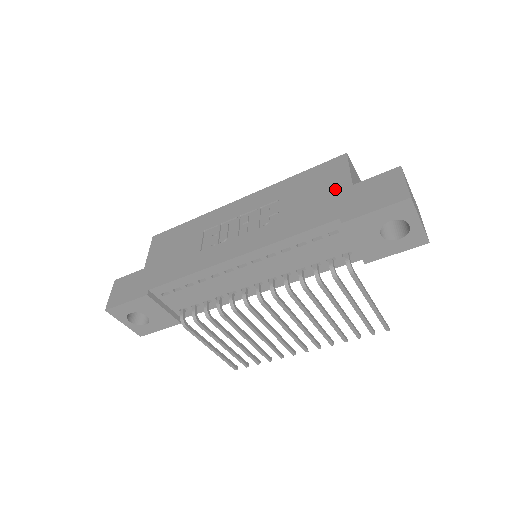
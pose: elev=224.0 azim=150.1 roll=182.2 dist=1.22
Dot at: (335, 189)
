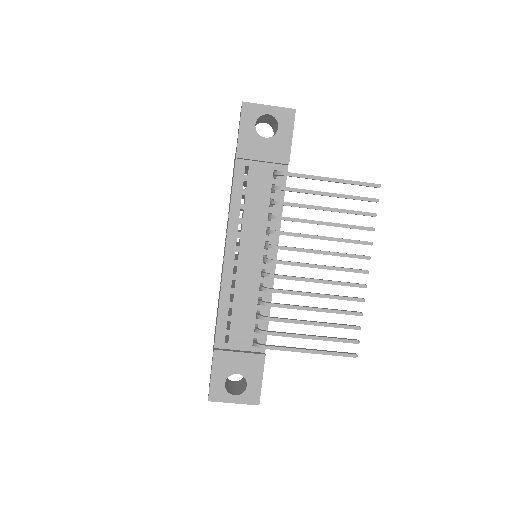
Dot at: (234, 163)
